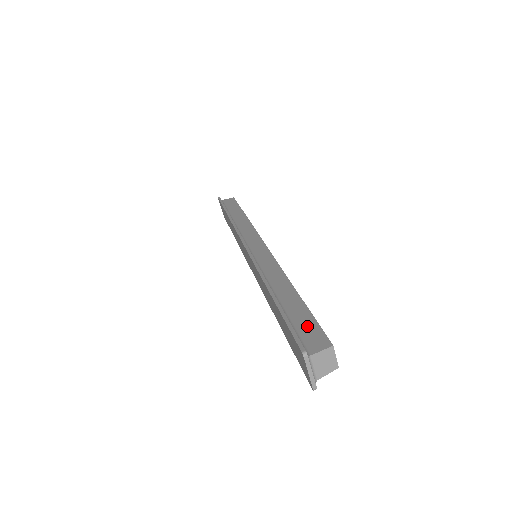
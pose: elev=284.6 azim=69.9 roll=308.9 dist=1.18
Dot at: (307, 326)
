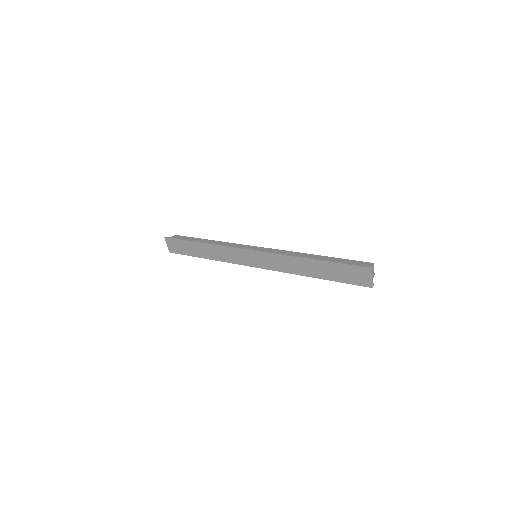
Dot at: (351, 263)
